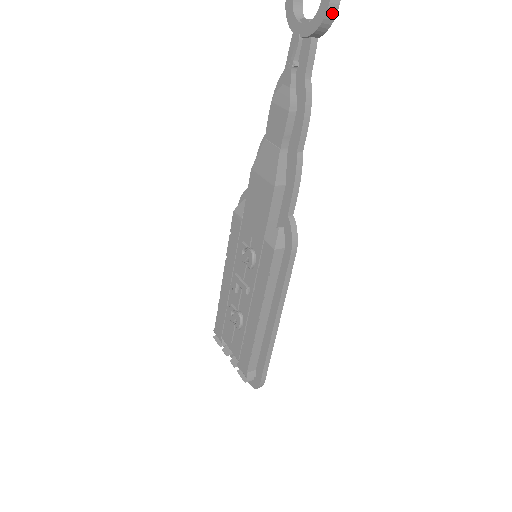
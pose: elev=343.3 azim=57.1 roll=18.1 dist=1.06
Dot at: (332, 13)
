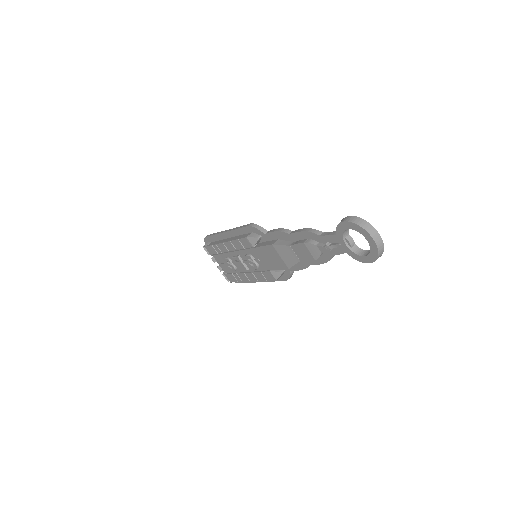
Dot at: occluded
